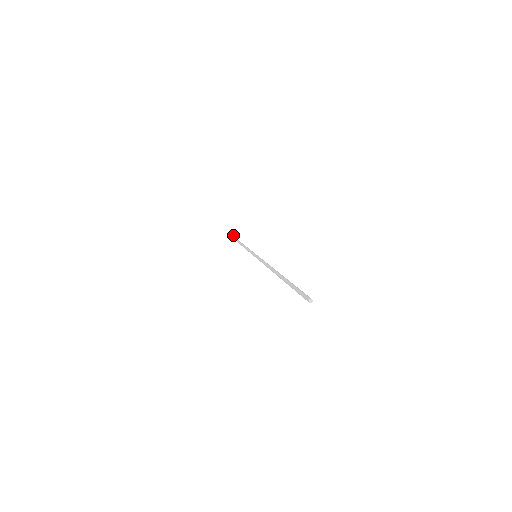
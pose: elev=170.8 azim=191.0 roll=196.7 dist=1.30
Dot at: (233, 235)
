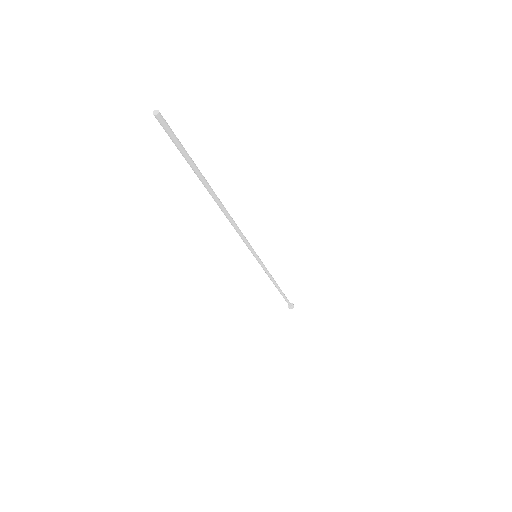
Dot at: occluded
